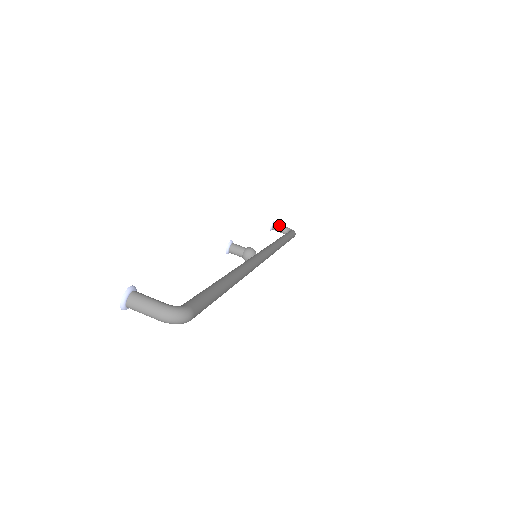
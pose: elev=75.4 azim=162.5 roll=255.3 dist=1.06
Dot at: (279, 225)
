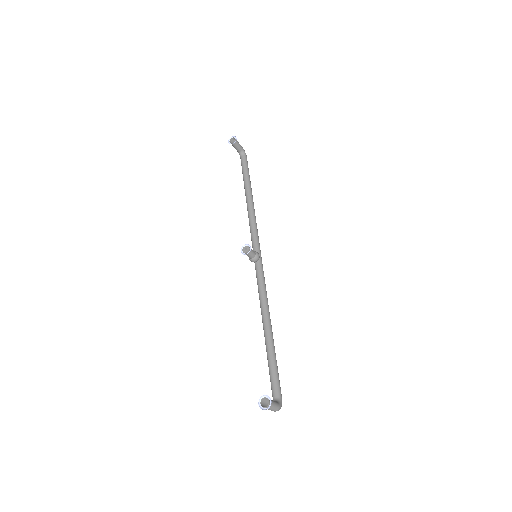
Dot at: (239, 144)
